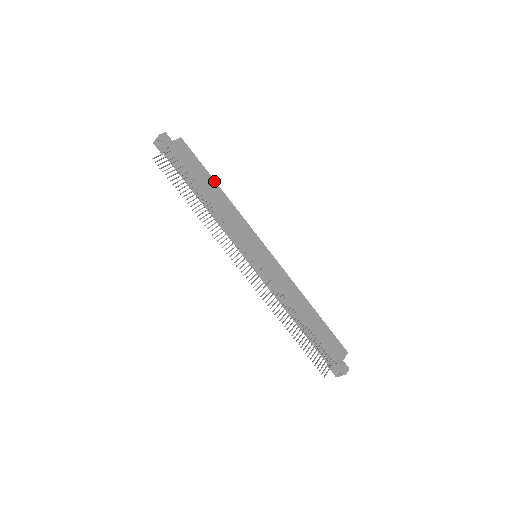
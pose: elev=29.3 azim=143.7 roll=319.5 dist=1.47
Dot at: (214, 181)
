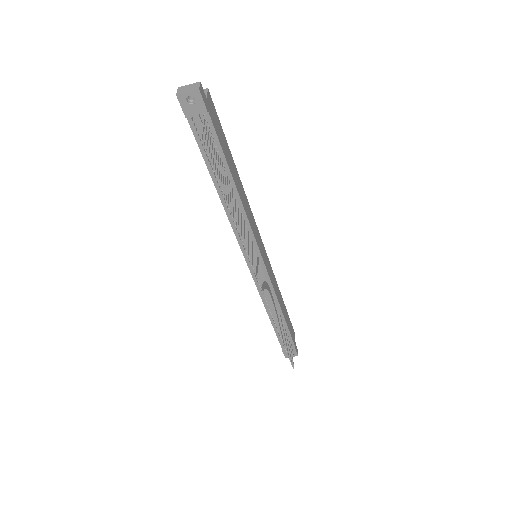
Dot at: (233, 161)
